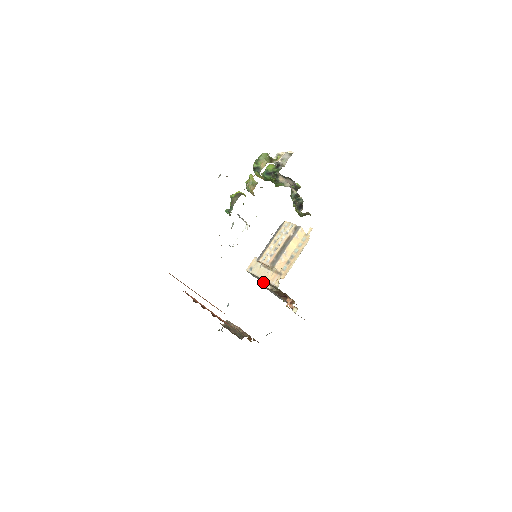
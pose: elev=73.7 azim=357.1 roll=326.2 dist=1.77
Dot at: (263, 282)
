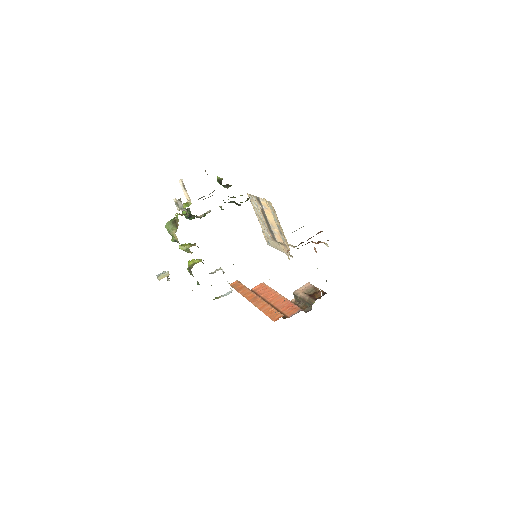
Dot at: occluded
